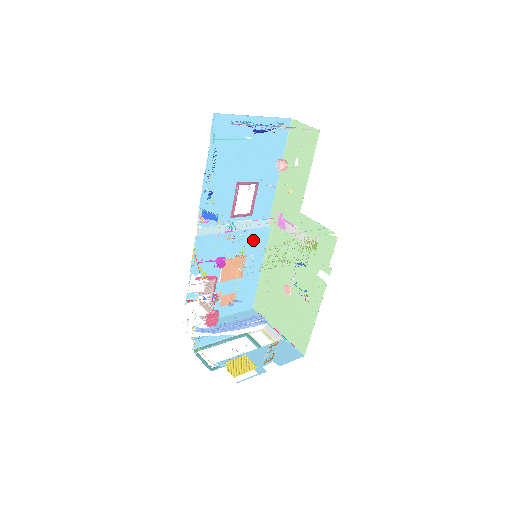
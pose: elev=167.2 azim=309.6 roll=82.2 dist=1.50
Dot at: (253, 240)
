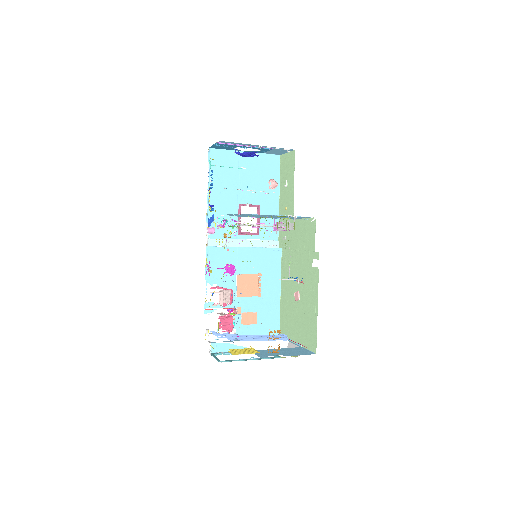
Dot at: (265, 260)
